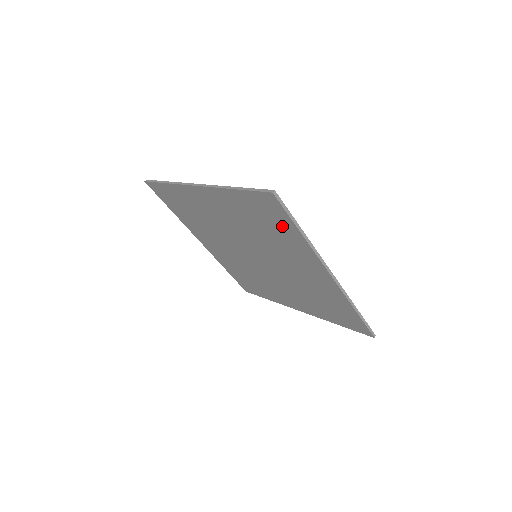
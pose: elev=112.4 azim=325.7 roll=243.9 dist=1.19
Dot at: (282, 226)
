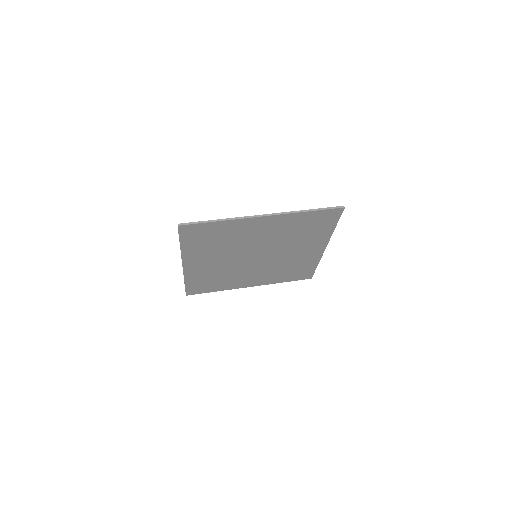
Dot at: (212, 230)
